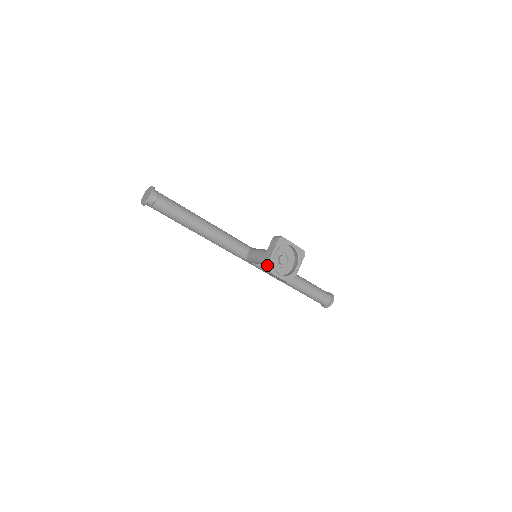
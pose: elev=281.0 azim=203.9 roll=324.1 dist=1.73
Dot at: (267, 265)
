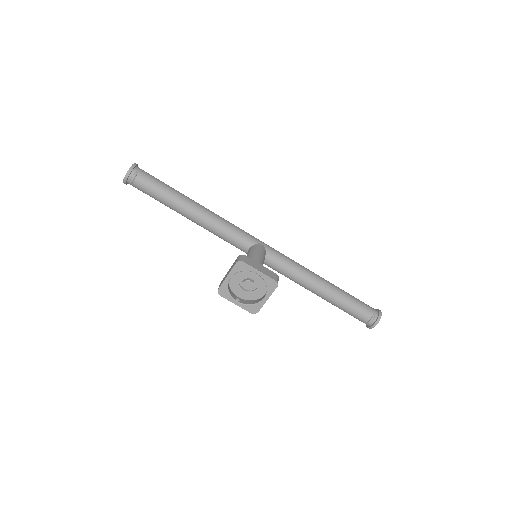
Dot at: (219, 289)
